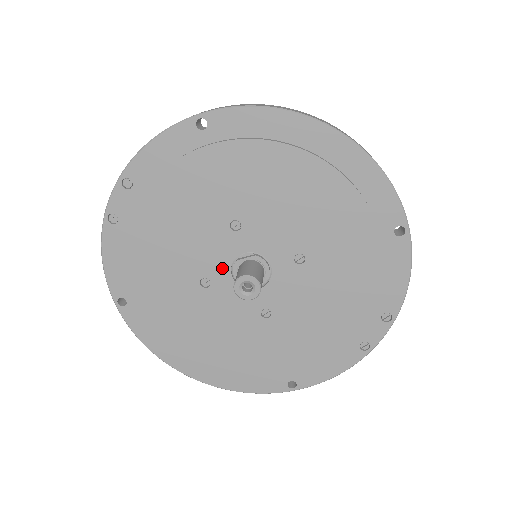
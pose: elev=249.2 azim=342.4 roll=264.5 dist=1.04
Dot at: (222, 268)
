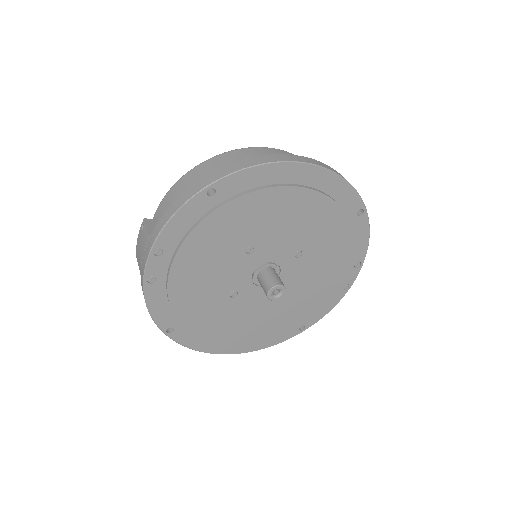
Dot at: (245, 281)
